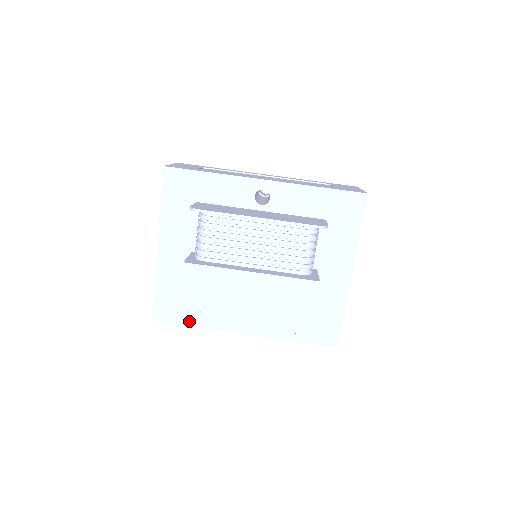
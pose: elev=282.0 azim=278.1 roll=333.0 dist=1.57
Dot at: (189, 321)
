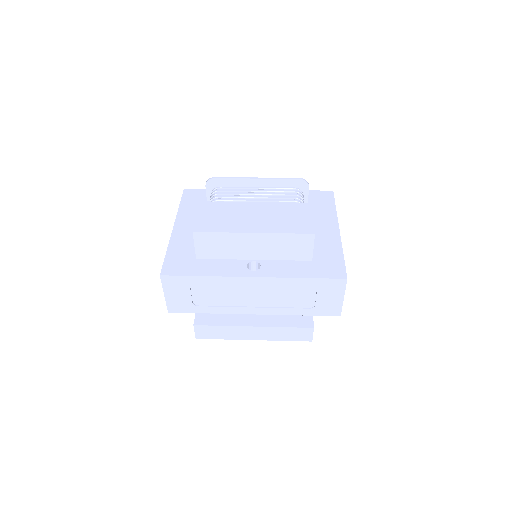
Dot at: (197, 272)
